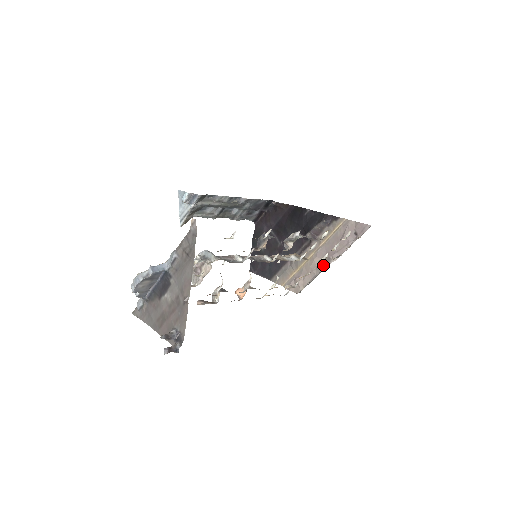
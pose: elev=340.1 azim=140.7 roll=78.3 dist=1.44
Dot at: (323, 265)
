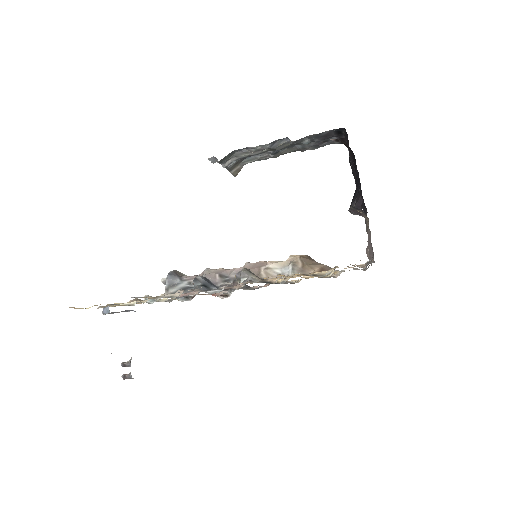
Dot at: occluded
